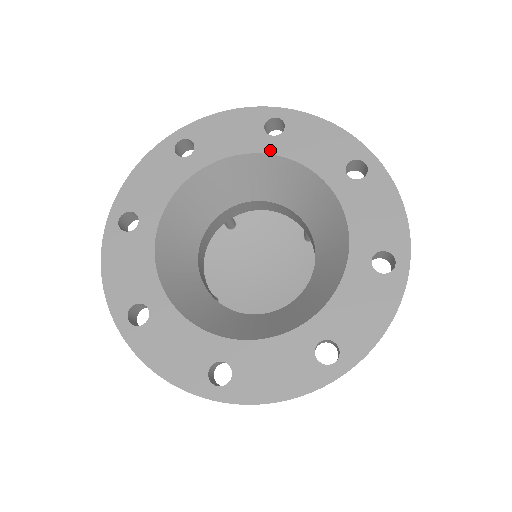
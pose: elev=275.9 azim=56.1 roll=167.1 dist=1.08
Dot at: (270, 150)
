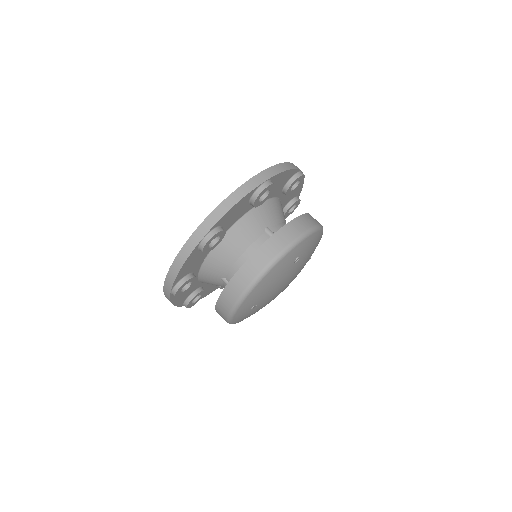
Dot at: occluded
